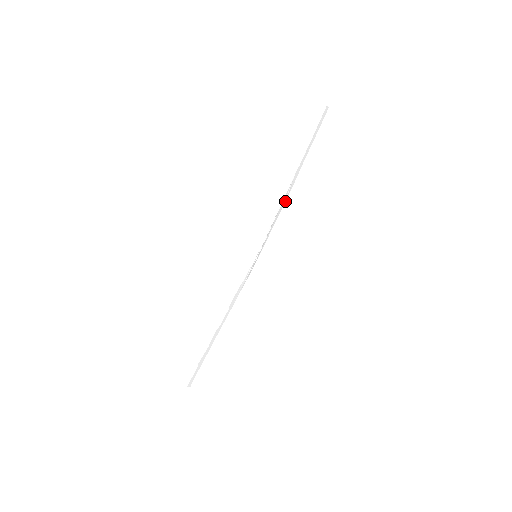
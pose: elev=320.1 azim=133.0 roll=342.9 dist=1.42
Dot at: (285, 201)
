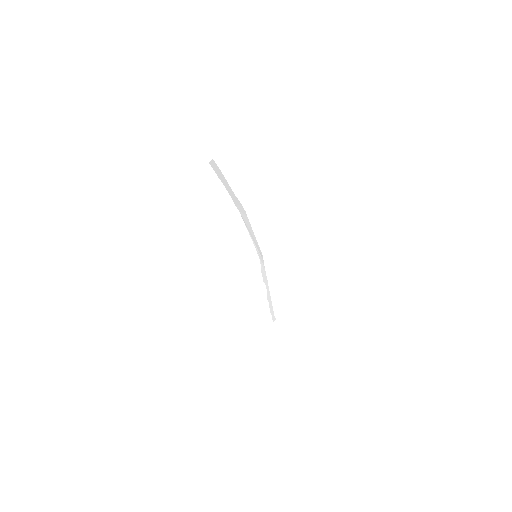
Dot at: (246, 216)
